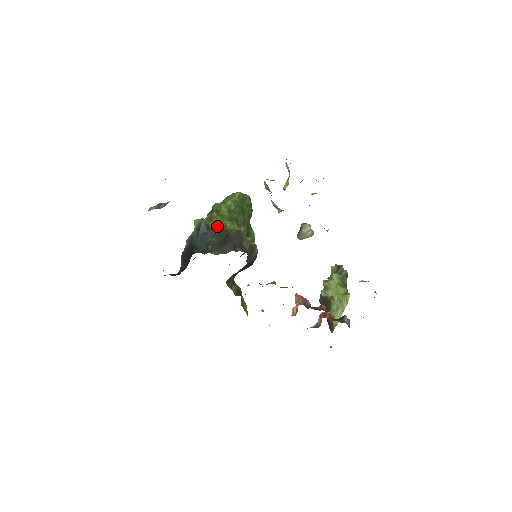
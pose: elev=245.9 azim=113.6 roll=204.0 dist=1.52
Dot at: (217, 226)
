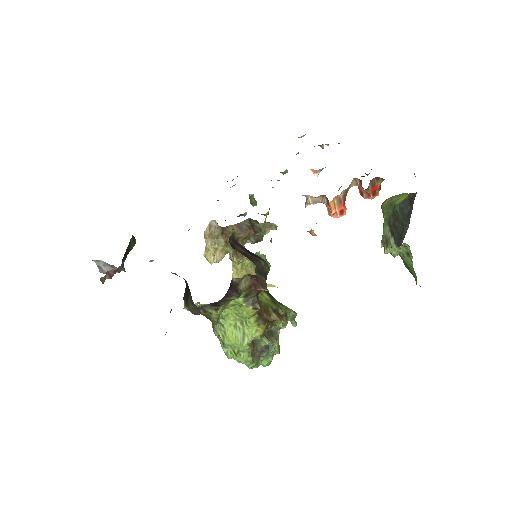
Dot at: occluded
